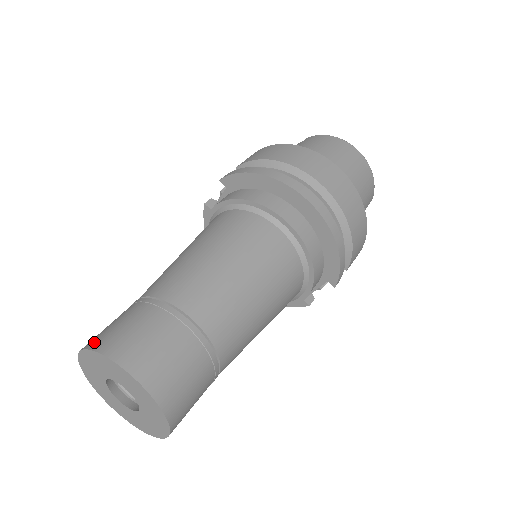
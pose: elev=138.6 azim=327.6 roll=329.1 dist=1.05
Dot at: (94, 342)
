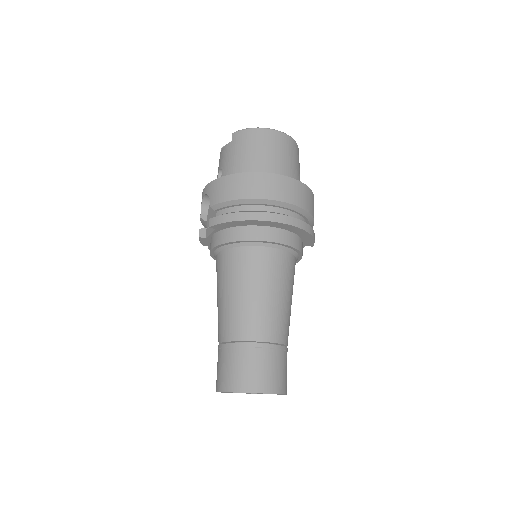
Dot at: (227, 386)
